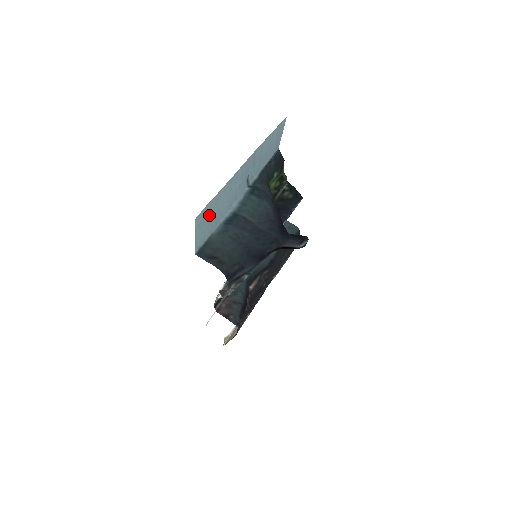
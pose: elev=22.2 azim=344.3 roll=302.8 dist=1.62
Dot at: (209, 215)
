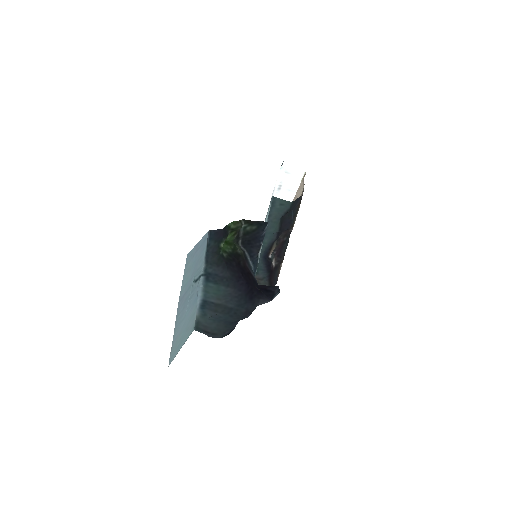
Dot at: (180, 339)
